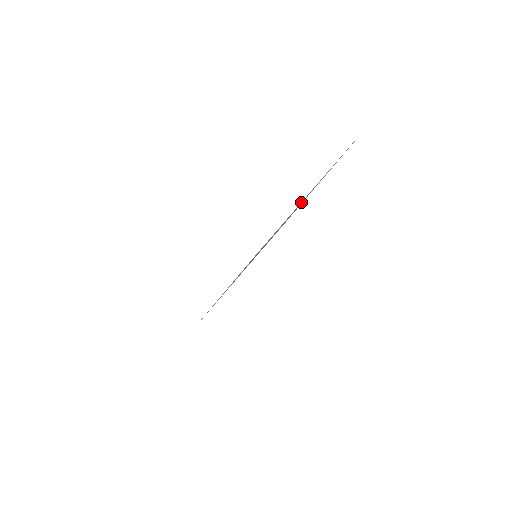
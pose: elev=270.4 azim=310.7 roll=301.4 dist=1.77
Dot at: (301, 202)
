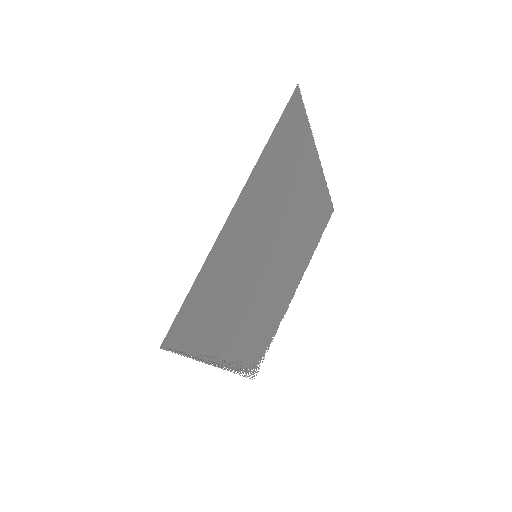
Dot at: (315, 147)
